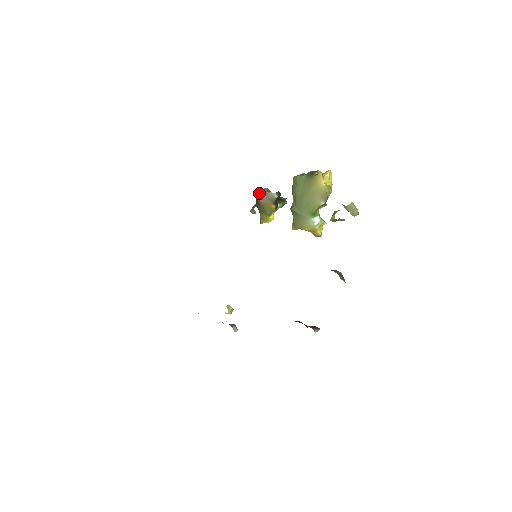
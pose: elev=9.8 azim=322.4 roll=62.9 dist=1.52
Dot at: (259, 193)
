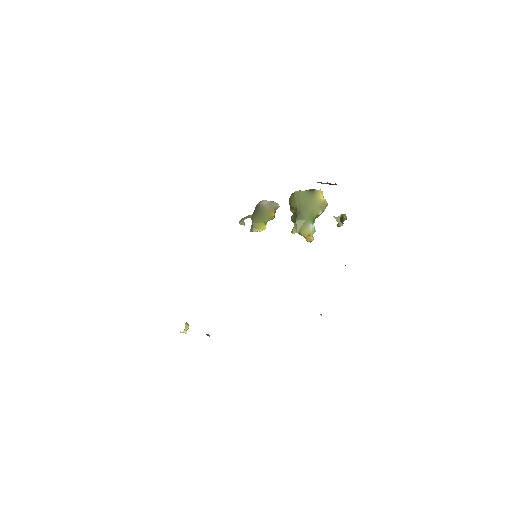
Dot at: (263, 202)
